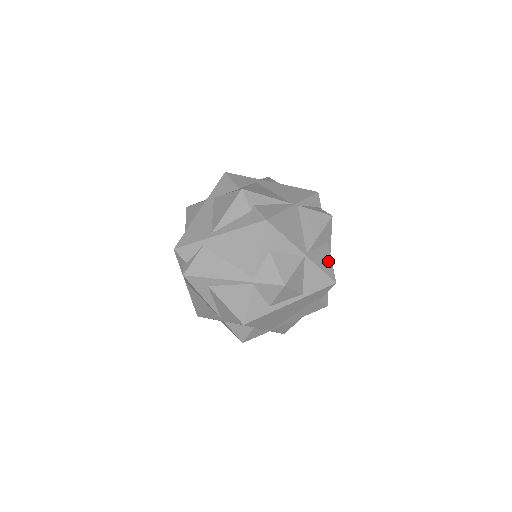
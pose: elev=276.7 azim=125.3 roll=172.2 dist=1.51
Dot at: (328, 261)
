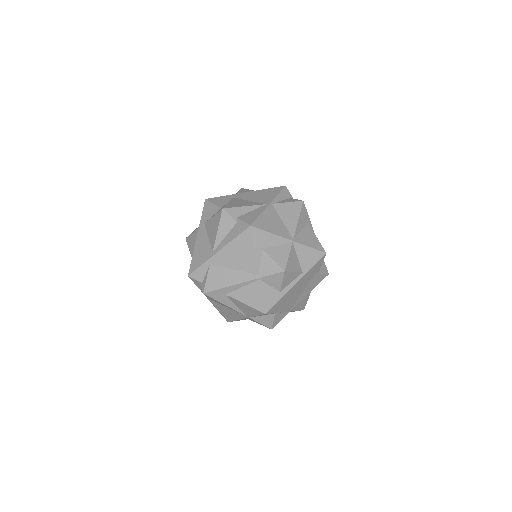
Dot at: (313, 238)
